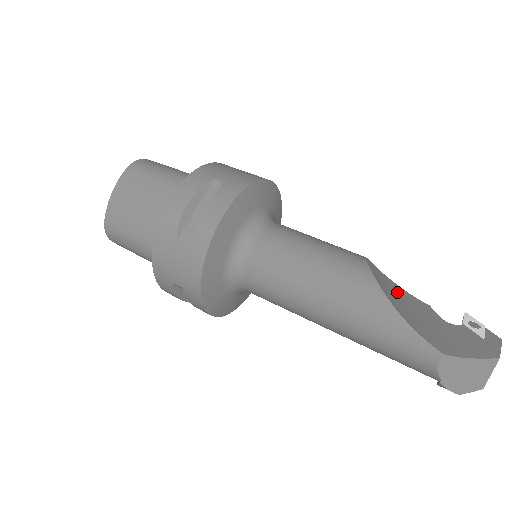
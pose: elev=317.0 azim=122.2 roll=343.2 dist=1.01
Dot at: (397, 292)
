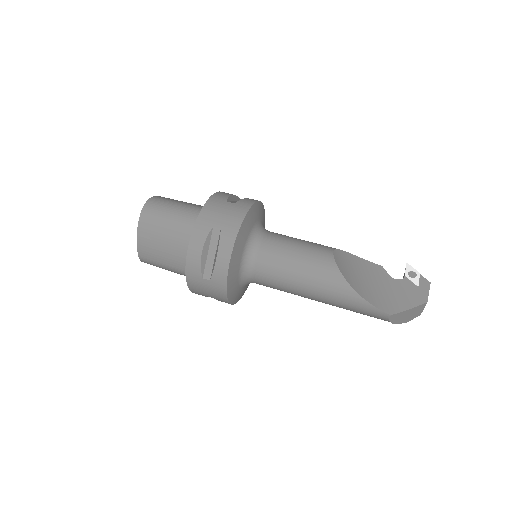
Dot at: (359, 267)
